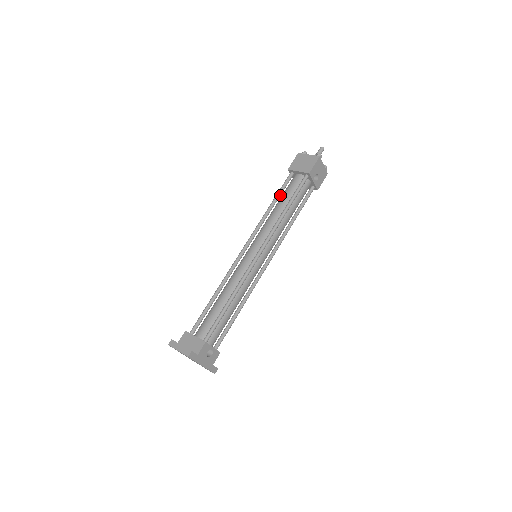
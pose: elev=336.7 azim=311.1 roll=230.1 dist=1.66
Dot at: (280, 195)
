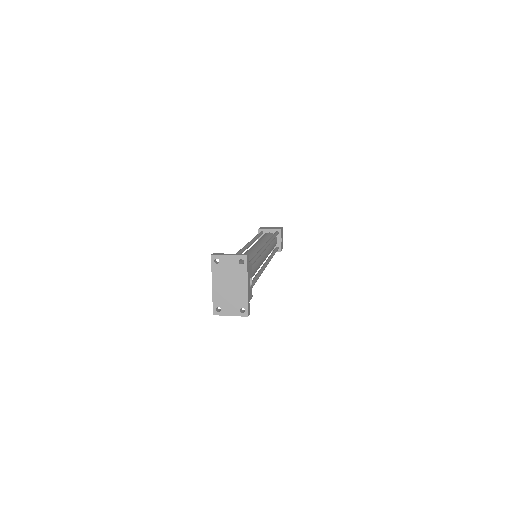
Dot at: occluded
